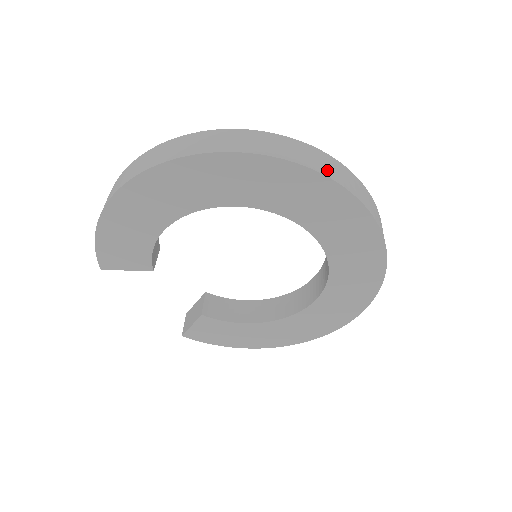
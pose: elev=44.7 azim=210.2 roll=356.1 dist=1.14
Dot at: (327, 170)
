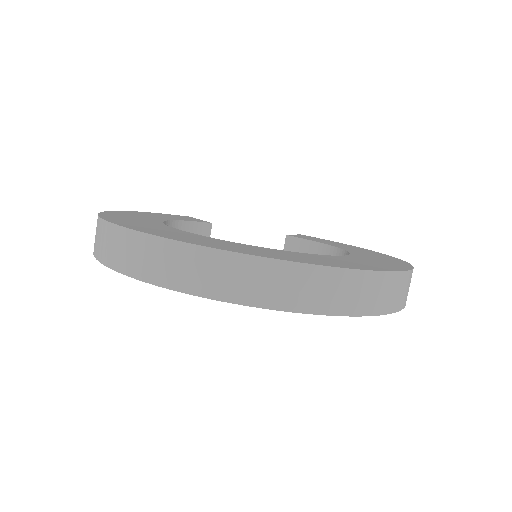
Dot at: (168, 276)
